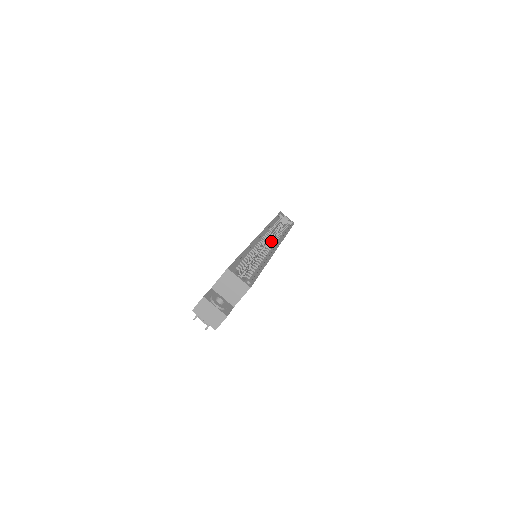
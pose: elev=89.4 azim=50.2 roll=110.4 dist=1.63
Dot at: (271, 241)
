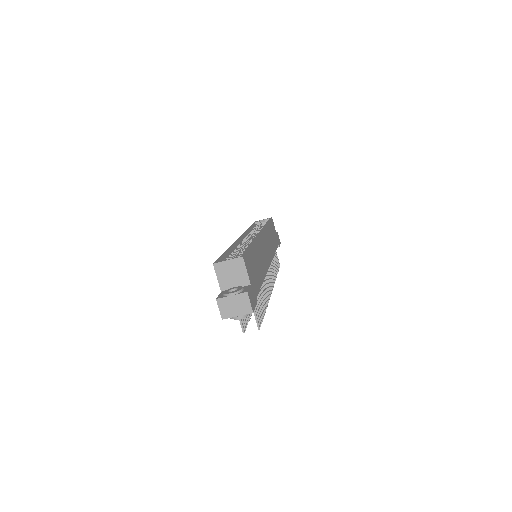
Dot at: occluded
